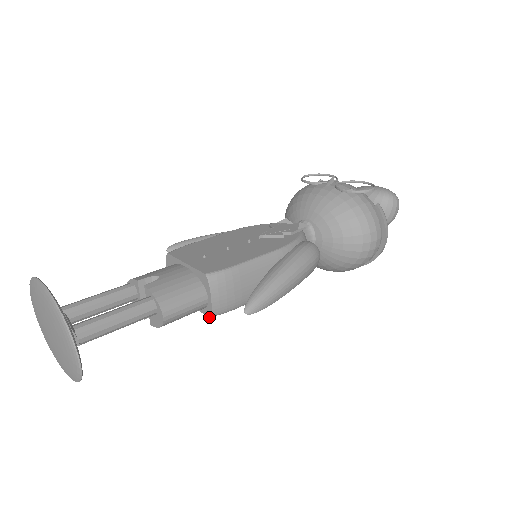
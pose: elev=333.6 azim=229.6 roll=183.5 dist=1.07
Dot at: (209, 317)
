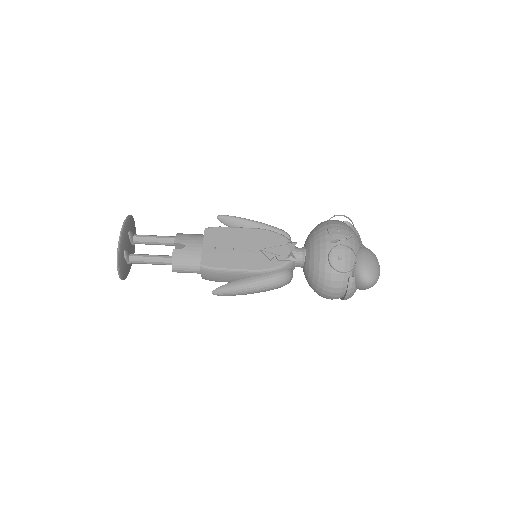
Dot at: occluded
